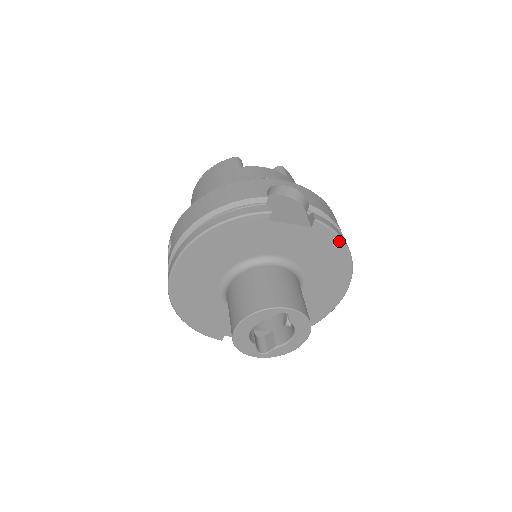
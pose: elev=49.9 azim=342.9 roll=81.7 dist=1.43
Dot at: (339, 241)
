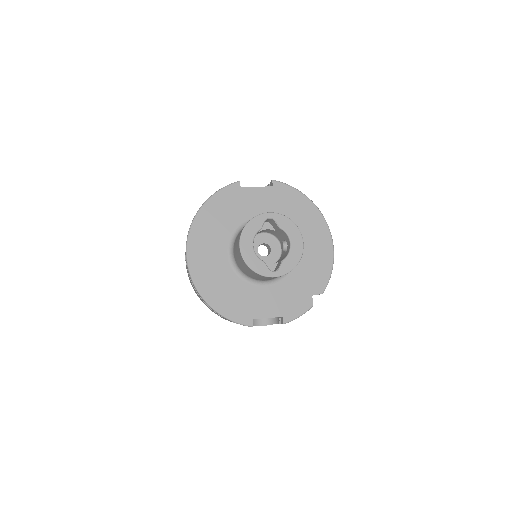
Dot at: (299, 194)
